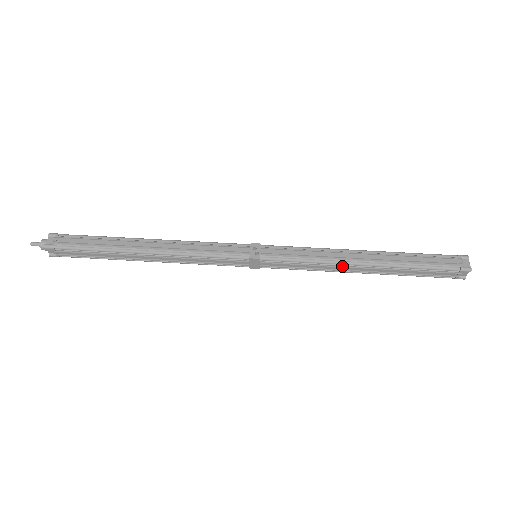
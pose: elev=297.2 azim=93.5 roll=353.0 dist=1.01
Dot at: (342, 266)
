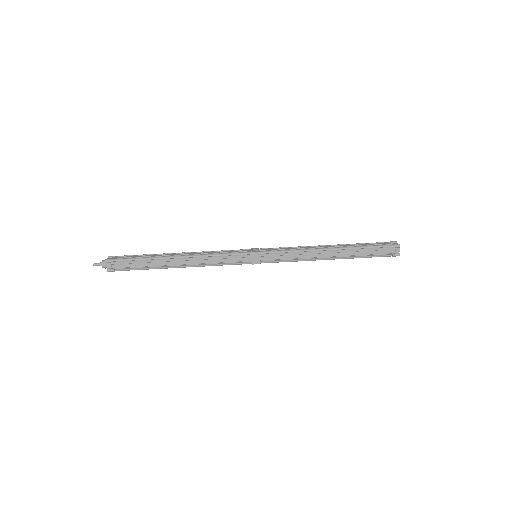
Dot at: (316, 253)
